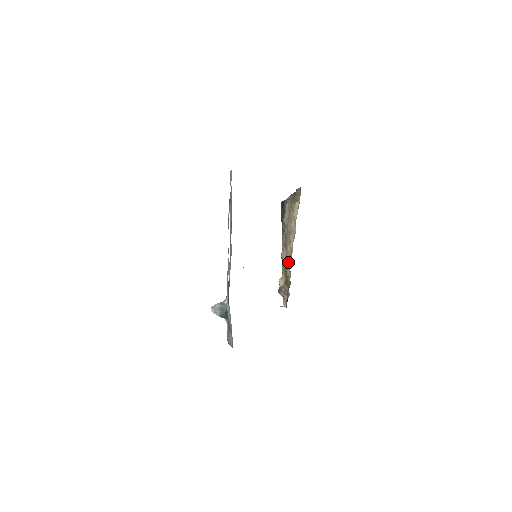
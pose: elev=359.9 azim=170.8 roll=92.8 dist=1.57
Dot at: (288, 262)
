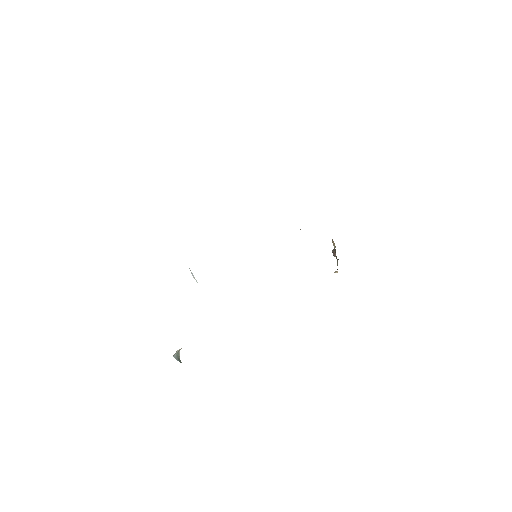
Dot at: occluded
